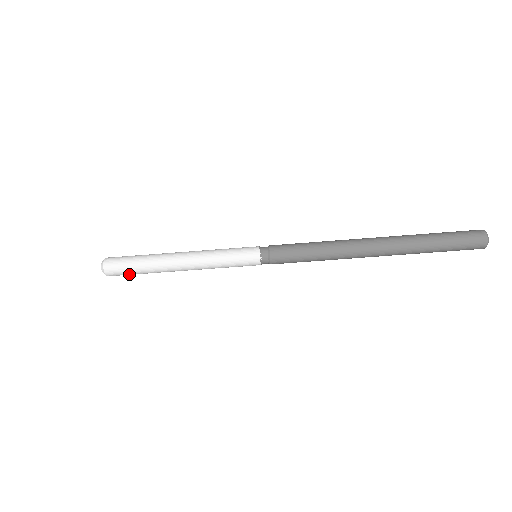
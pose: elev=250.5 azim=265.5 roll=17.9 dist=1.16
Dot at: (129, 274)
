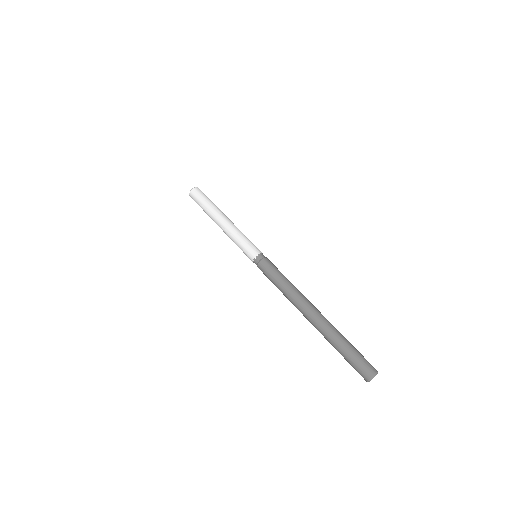
Dot at: (198, 204)
